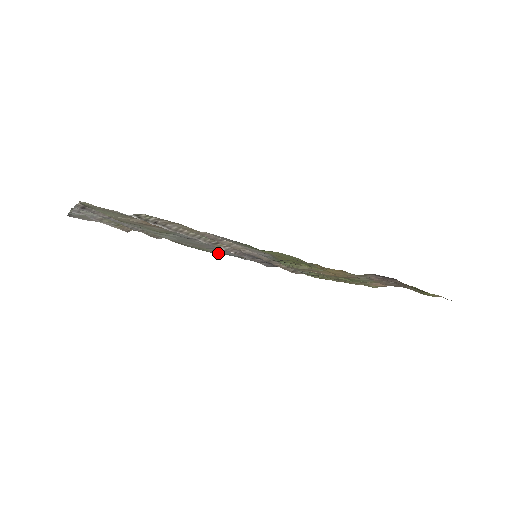
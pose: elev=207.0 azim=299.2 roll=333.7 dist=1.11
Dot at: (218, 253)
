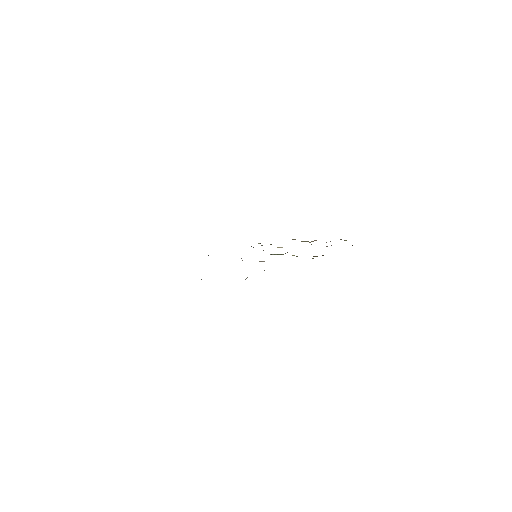
Dot at: occluded
